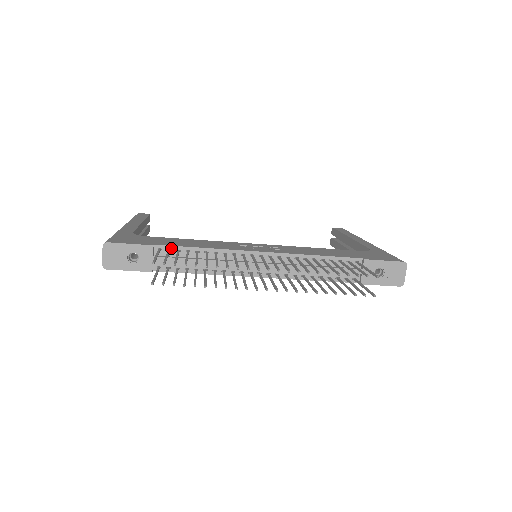
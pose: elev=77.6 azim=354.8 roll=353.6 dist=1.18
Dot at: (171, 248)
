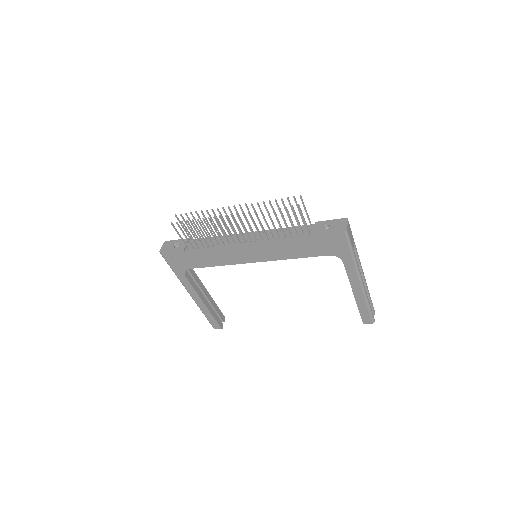
Dot at: occluded
